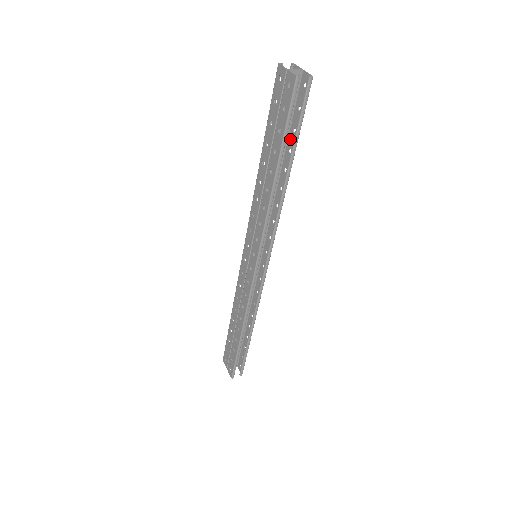
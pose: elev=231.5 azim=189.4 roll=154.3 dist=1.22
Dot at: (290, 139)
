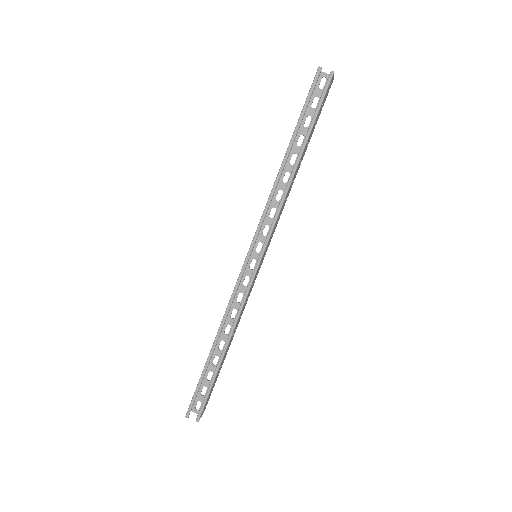
Dot at: occluded
